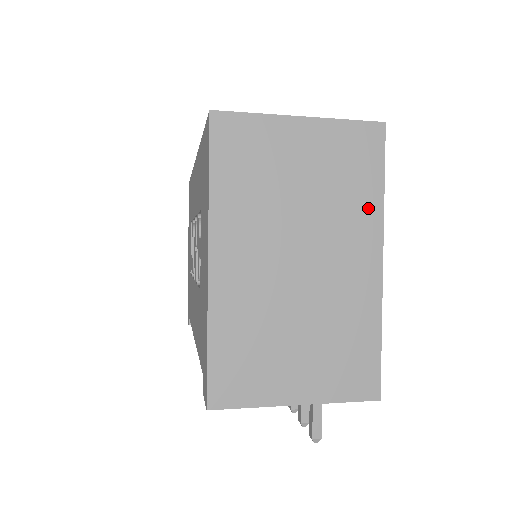
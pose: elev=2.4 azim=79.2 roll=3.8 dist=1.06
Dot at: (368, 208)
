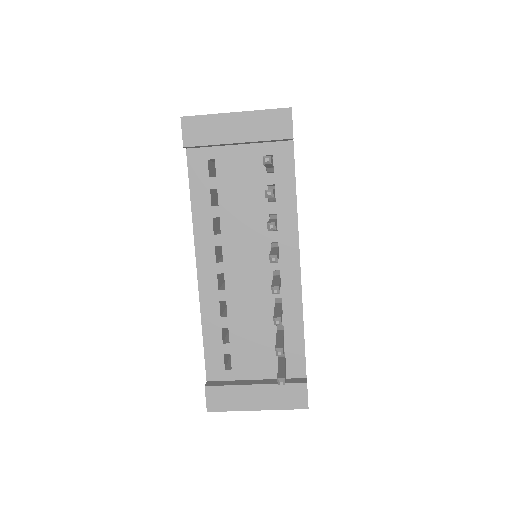
Dot at: occluded
